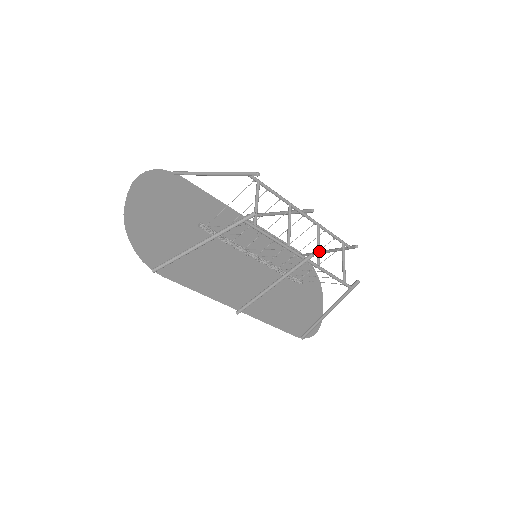
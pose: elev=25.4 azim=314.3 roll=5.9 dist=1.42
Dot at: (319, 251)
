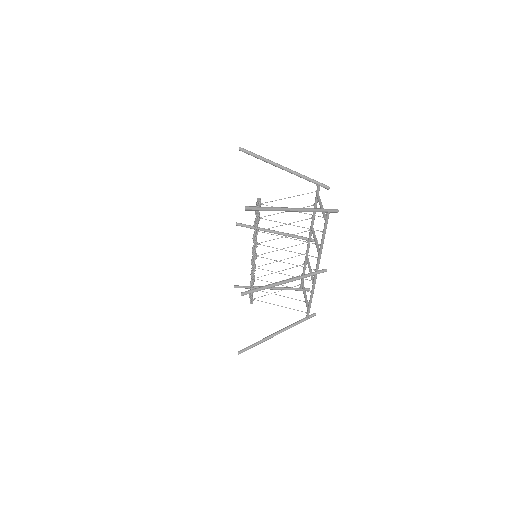
Dot at: occluded
